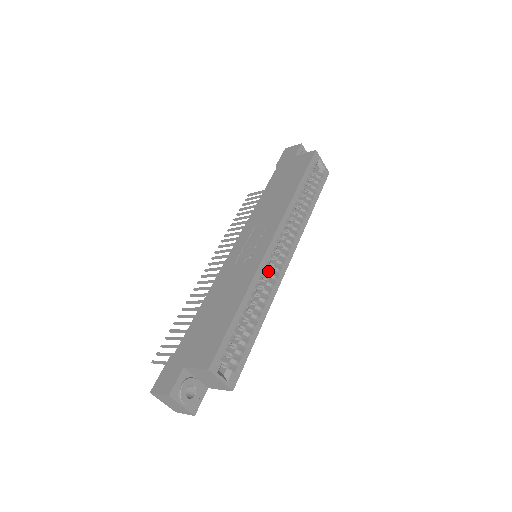
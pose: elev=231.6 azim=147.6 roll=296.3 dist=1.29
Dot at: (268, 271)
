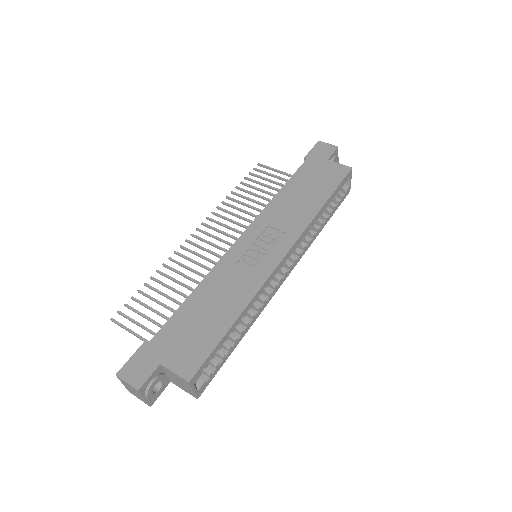
Dot at: occluded
